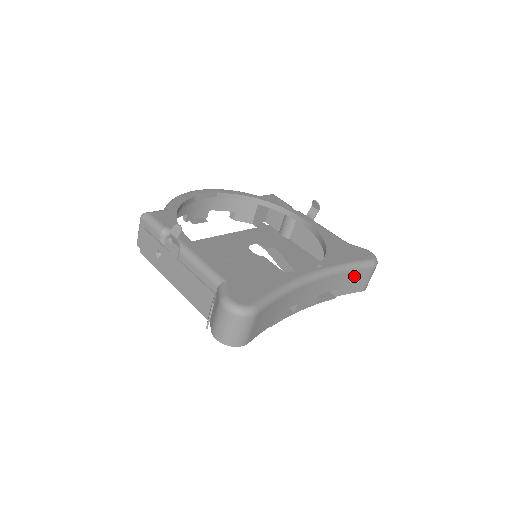
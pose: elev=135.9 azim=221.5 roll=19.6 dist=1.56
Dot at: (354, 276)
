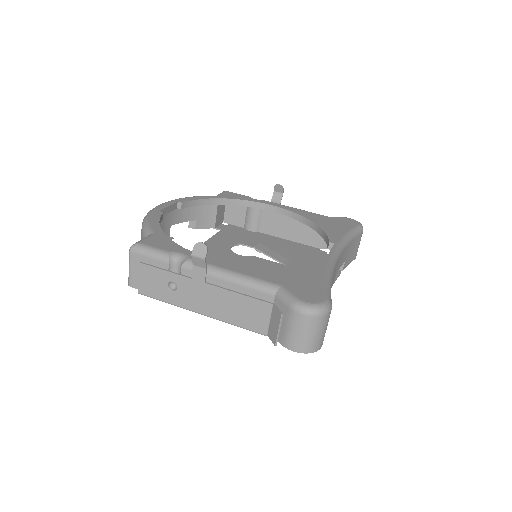
Dot at: (352, 245)
